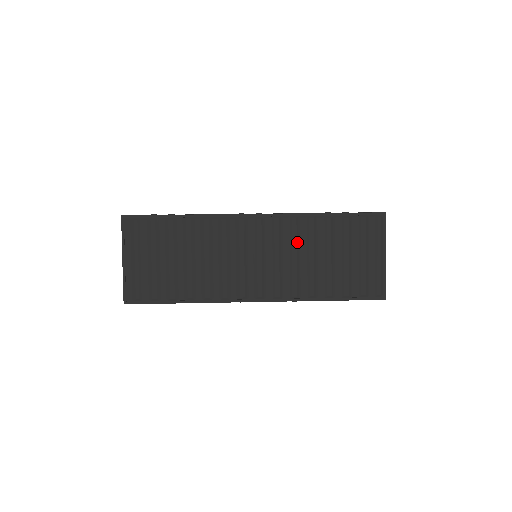
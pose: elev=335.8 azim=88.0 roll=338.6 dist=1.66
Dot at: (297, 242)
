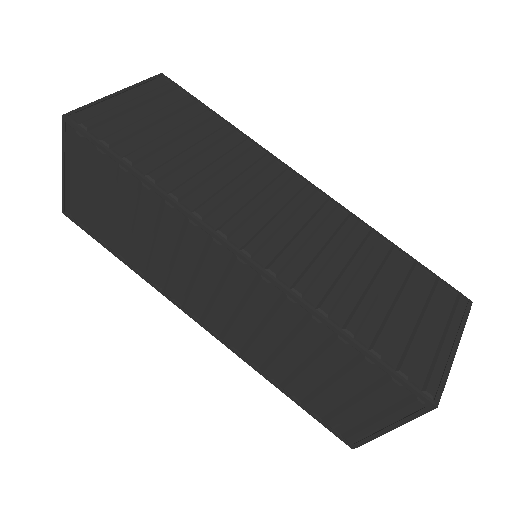
Dot at: (279, 323)
